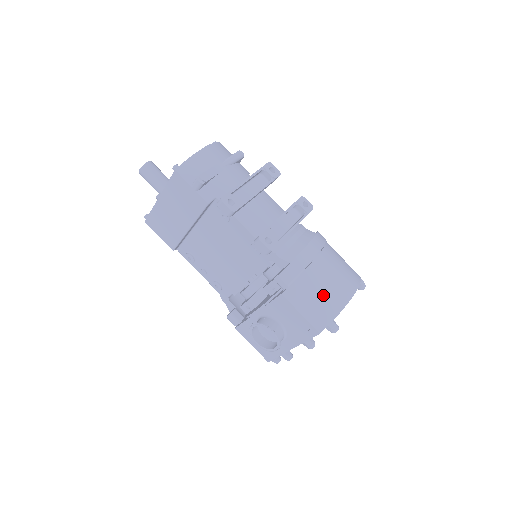
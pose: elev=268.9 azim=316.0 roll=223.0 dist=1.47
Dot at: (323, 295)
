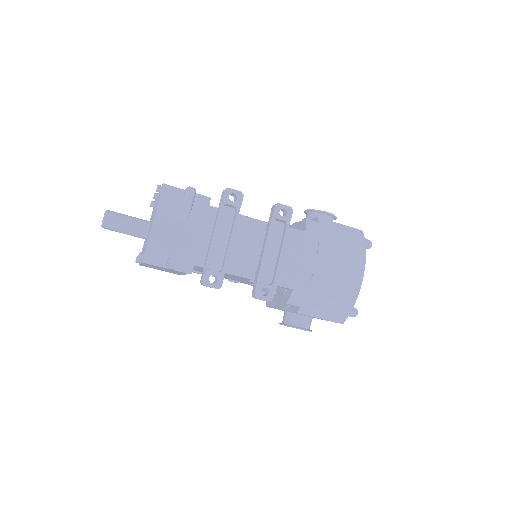
Dot at: (334, 298)
